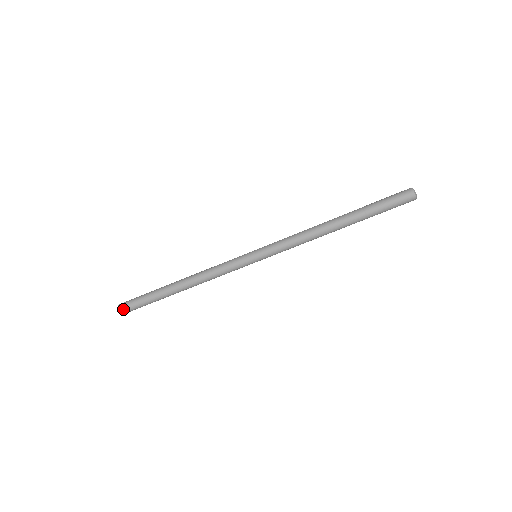
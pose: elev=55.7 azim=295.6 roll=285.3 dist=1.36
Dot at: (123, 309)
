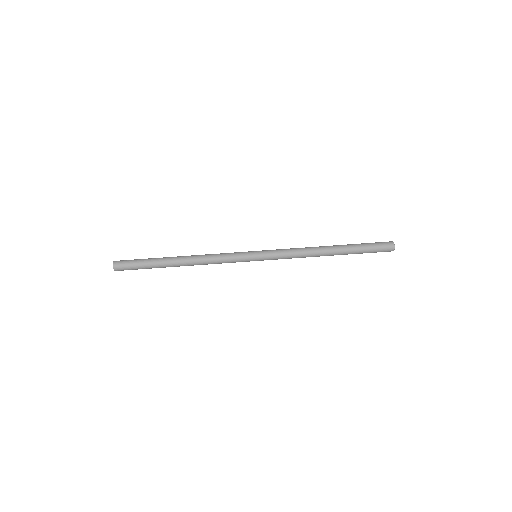
Dot at: (119, 261)
